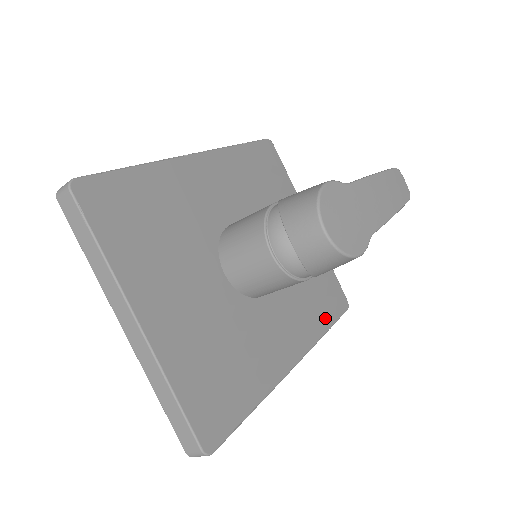
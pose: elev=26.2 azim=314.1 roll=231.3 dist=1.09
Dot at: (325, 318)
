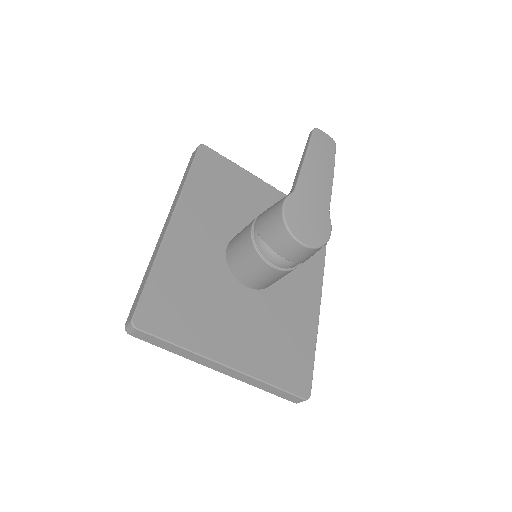
Dot at: occluded
